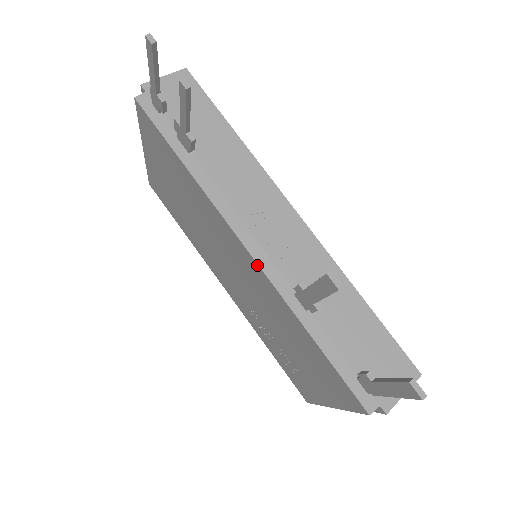
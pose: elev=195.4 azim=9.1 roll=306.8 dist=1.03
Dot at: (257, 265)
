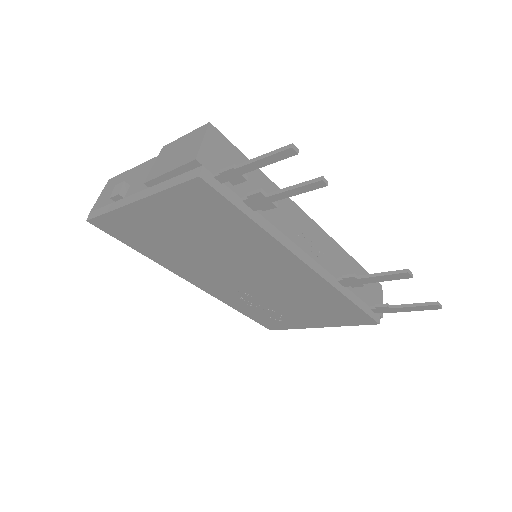
Dot at: (316, 274)
